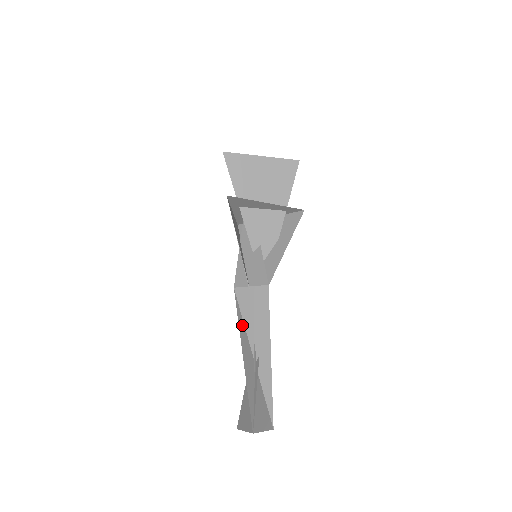
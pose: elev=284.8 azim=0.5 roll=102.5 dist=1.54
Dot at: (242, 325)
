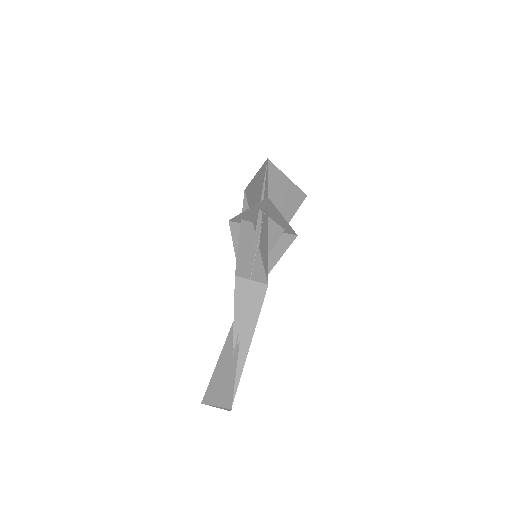
Dot at: (234, 311)
